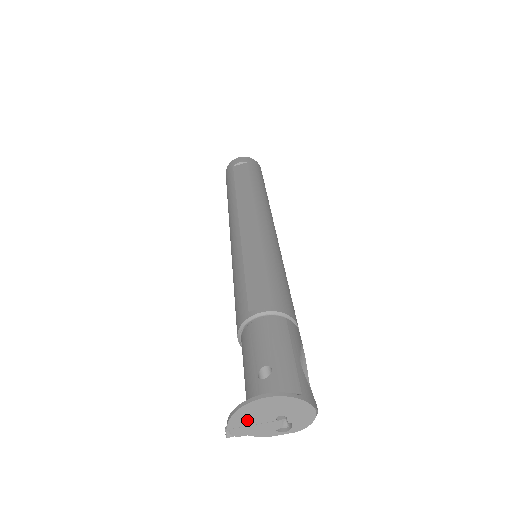
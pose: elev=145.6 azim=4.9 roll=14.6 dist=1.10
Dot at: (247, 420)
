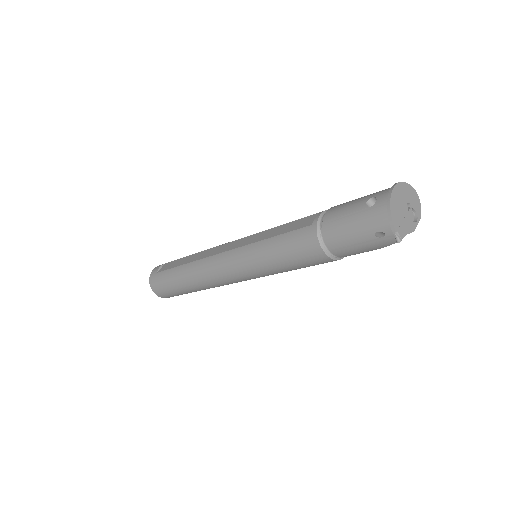
Dot at: (398, 216)
